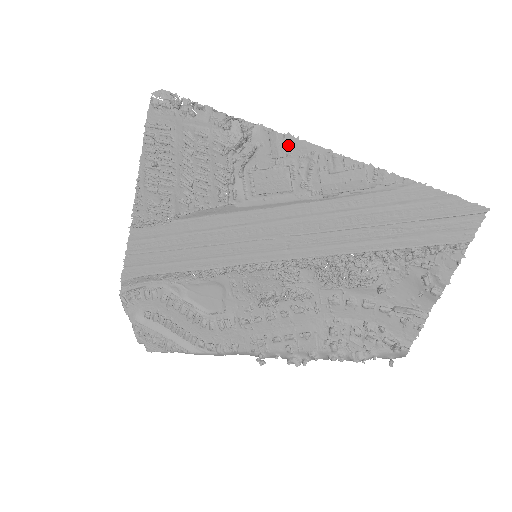
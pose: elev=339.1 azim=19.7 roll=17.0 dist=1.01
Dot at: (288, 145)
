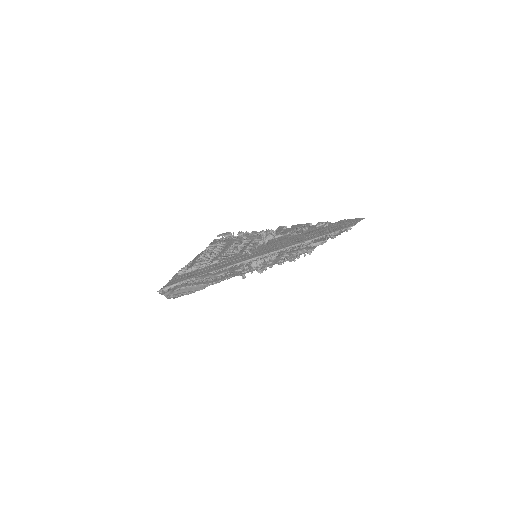
Dot at: (291, 228)
